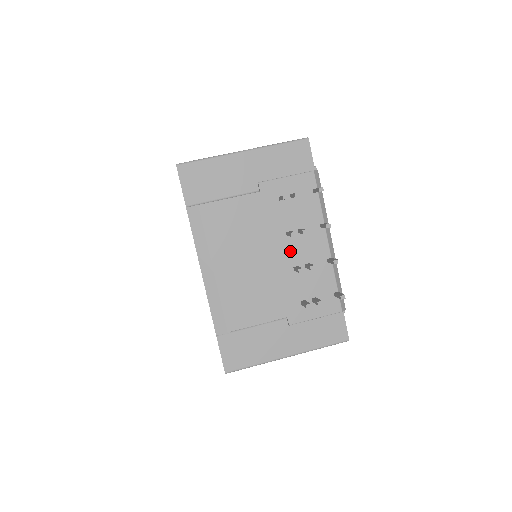
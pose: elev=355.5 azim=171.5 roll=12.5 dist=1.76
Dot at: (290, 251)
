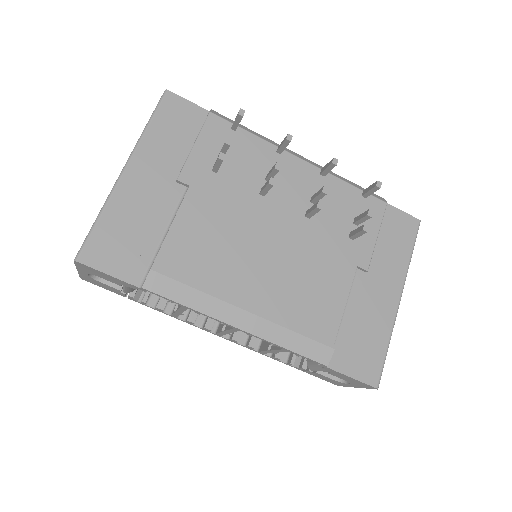
Dot at: (284, 206)
